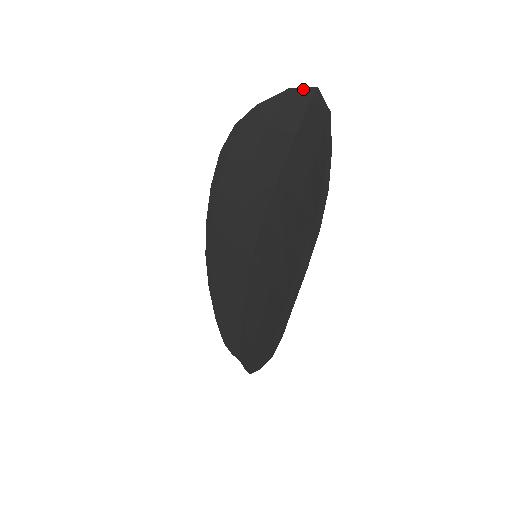
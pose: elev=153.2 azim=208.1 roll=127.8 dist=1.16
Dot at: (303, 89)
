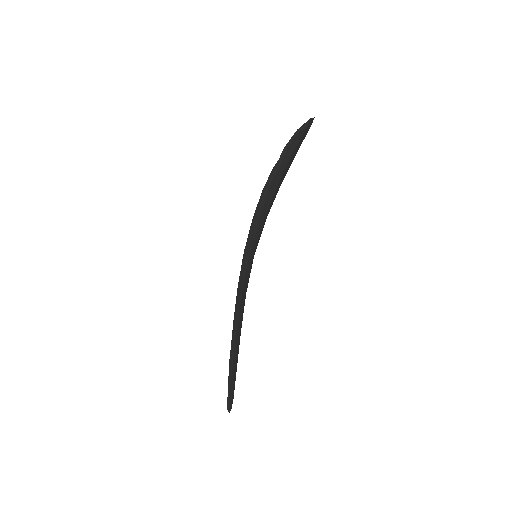
Dot at: occluded
